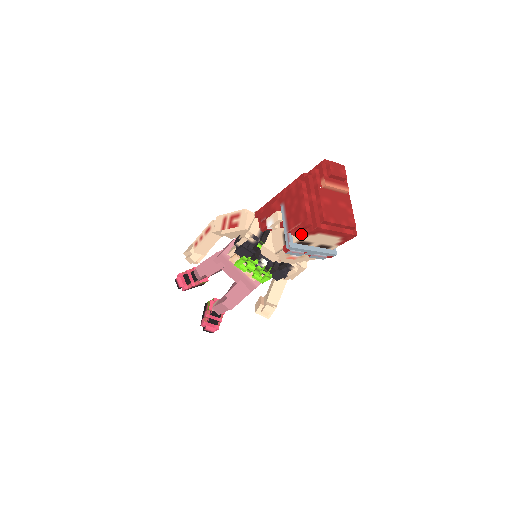
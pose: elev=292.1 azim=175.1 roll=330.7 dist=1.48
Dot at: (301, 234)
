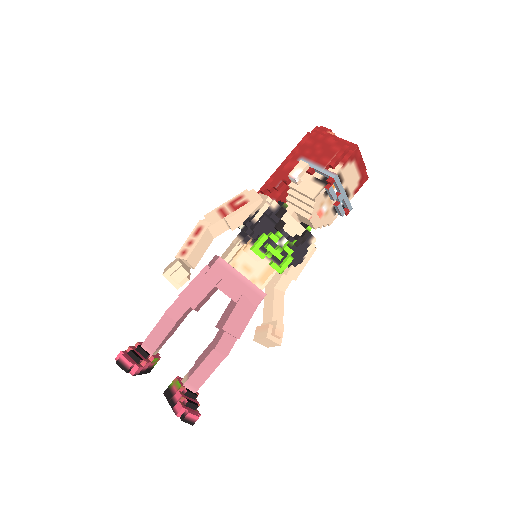
Dot at: (340, 163)
